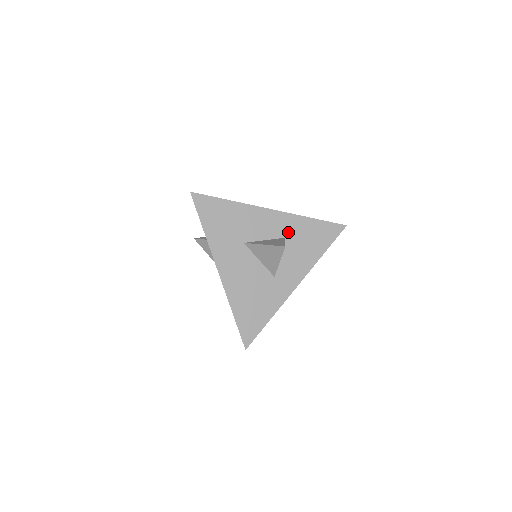
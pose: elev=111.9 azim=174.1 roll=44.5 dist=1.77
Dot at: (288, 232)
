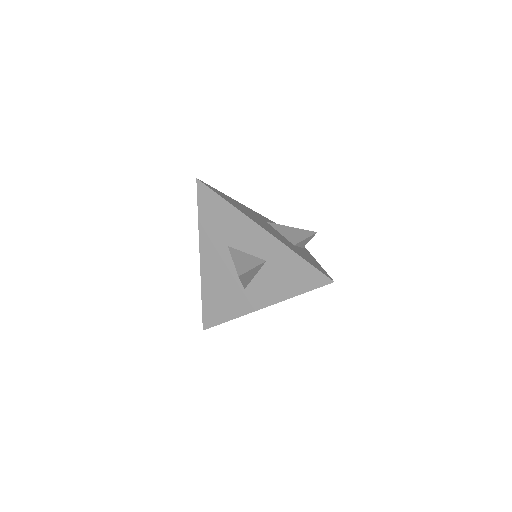
Dot at: (271, 257)
